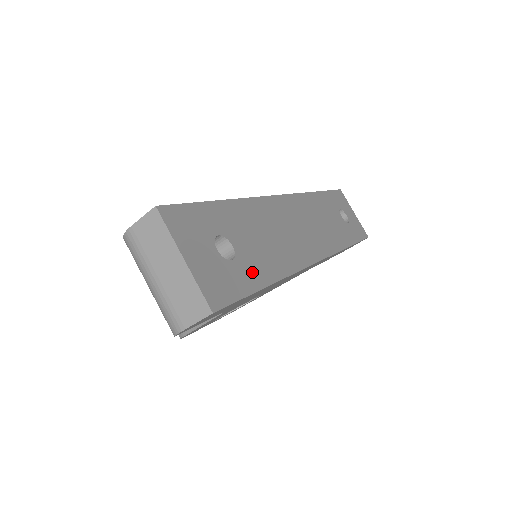
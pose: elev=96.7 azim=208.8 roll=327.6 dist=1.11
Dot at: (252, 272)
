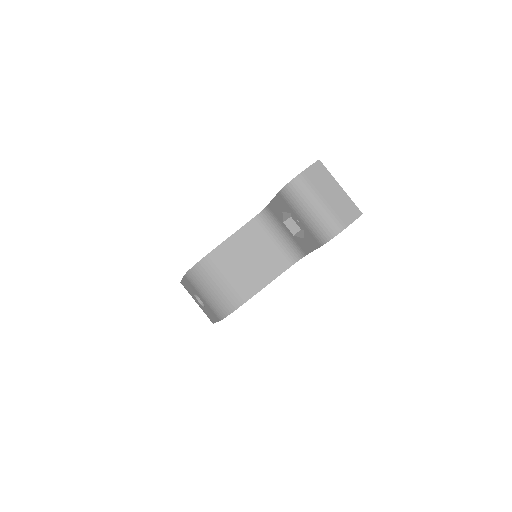
Dot at: occluded
